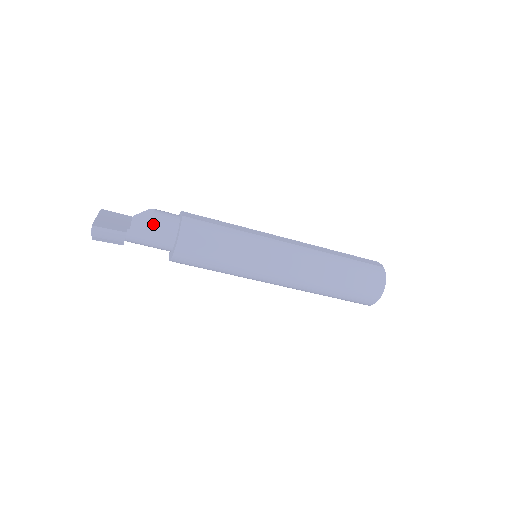
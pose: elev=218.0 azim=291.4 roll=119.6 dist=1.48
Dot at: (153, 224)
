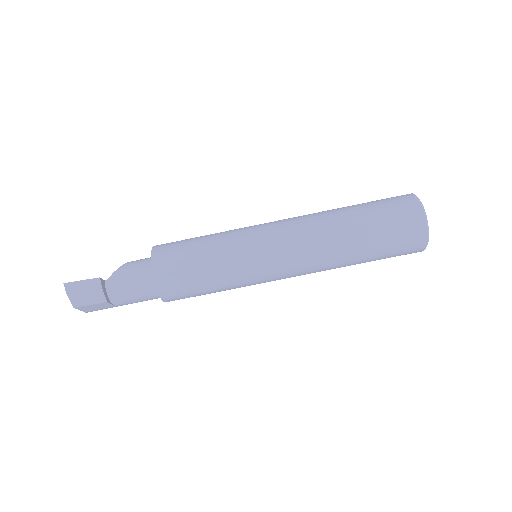
Dot at: (129, 266)
